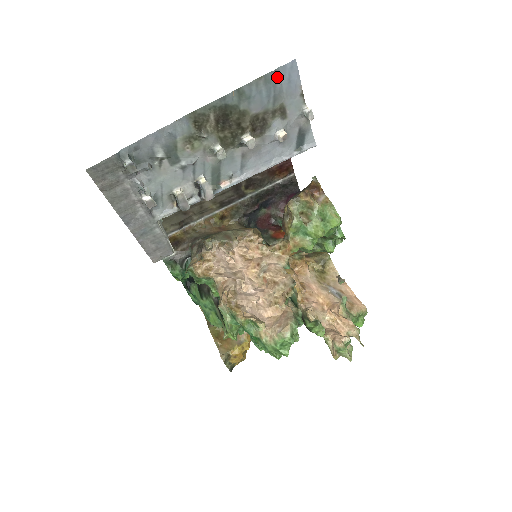
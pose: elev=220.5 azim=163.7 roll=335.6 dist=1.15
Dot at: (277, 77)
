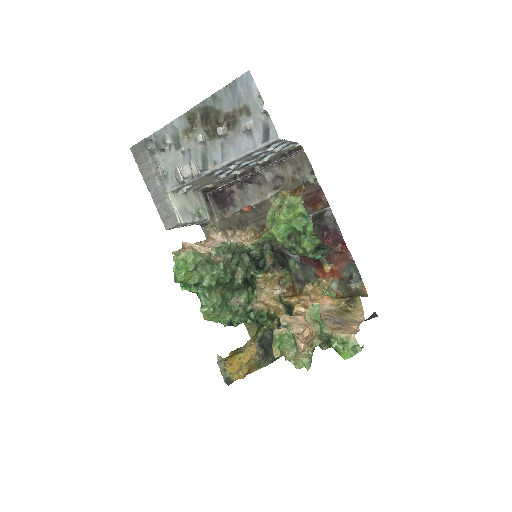
Dot at: (238, 84)
